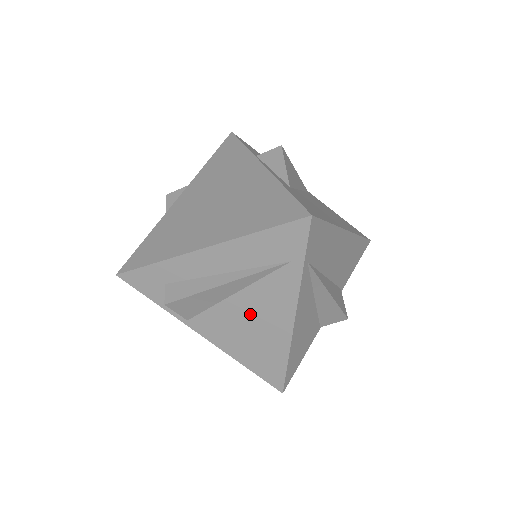
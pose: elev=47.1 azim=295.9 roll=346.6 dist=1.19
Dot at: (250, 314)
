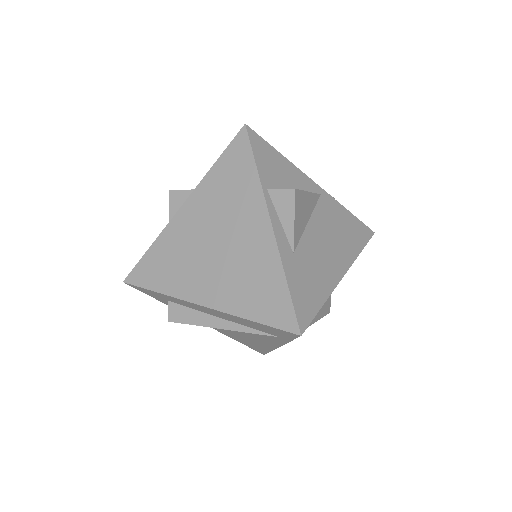
Dot at: (241, 333)
